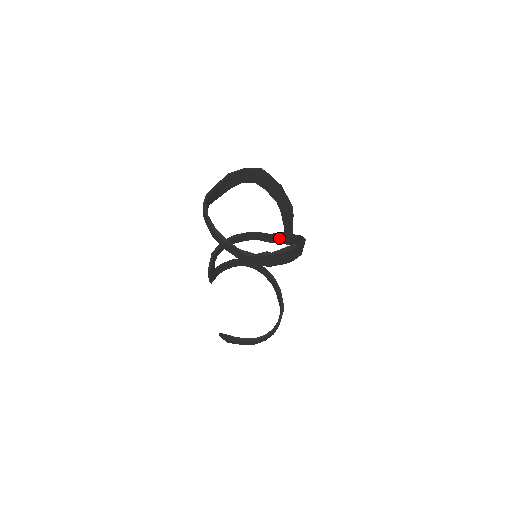
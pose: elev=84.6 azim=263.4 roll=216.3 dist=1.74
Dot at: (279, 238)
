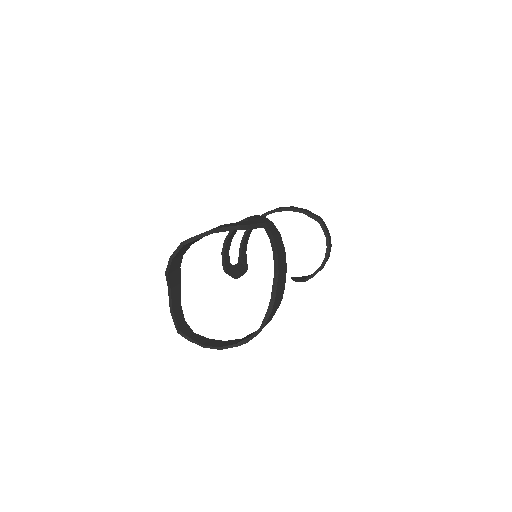
Dot at: occluded
